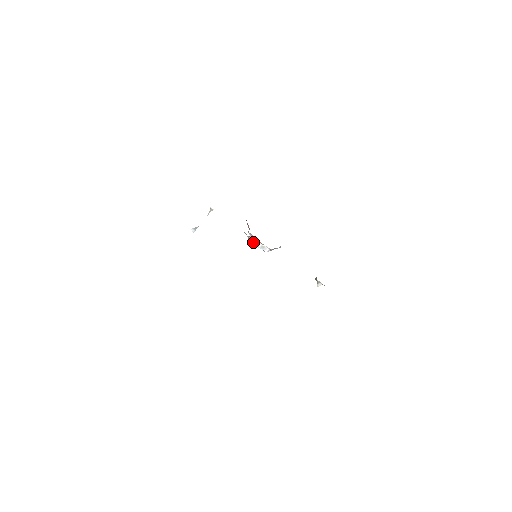
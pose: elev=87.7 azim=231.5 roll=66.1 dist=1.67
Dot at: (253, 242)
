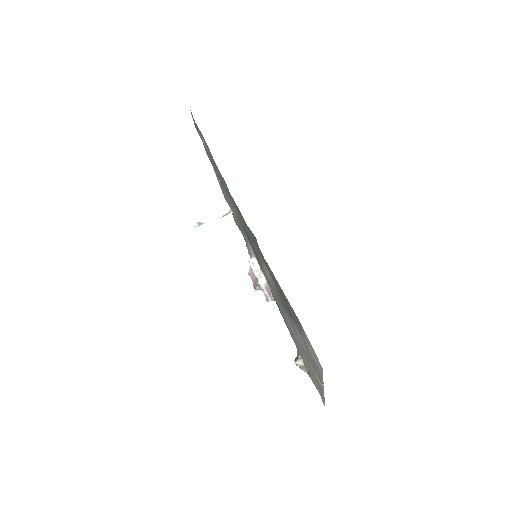
Dot at: (253, 264)
